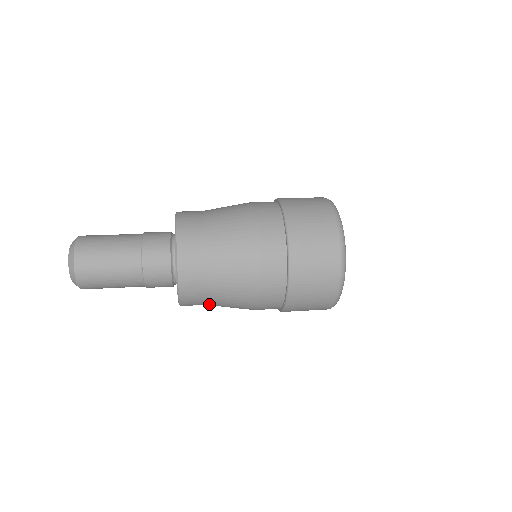
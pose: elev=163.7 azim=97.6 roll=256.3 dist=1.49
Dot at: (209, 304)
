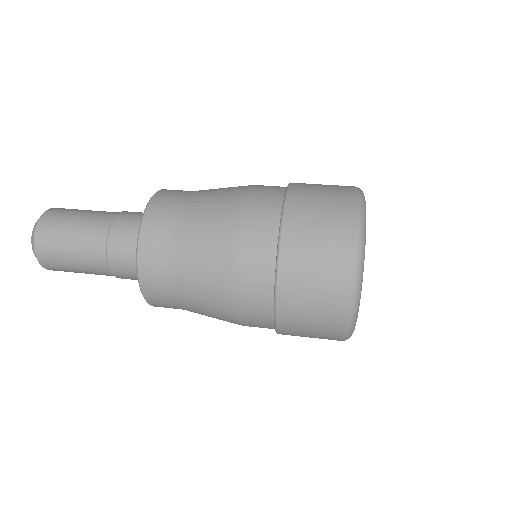
Dot at: (183, 307)
